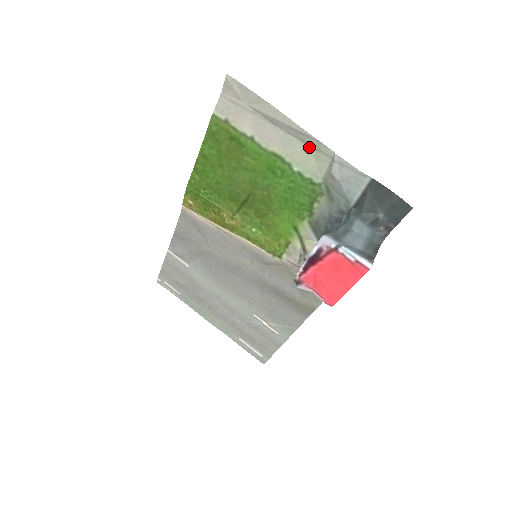
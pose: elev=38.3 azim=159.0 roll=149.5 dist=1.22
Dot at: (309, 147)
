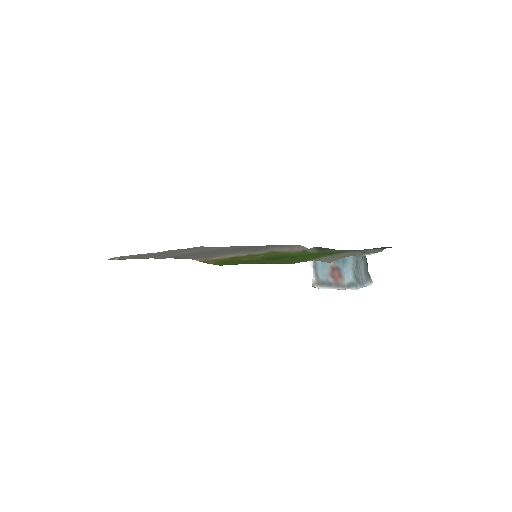
Dot at: occluded
